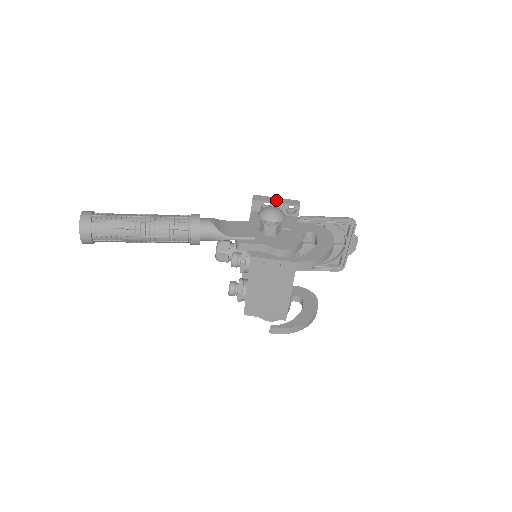
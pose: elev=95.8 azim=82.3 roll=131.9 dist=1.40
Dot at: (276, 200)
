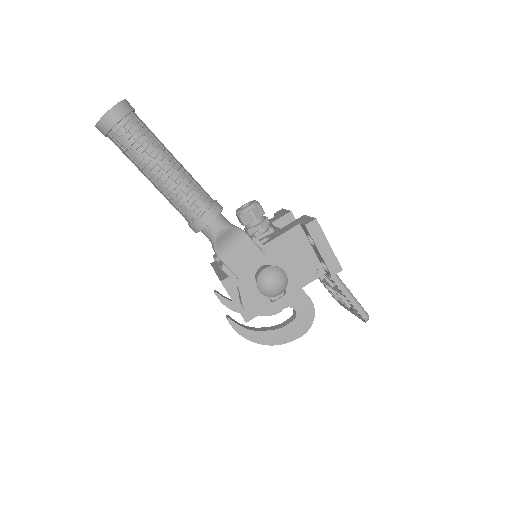
Dot at: (324, 248)
